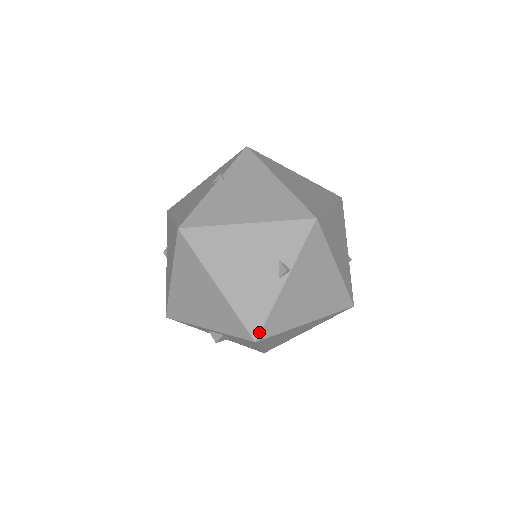
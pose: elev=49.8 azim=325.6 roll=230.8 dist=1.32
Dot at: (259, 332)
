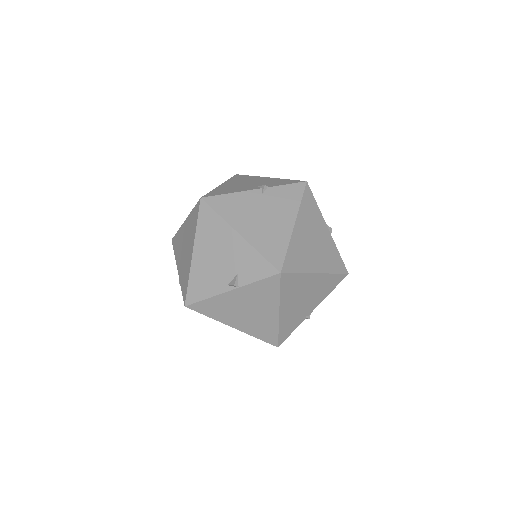
Dot at: (191, 303)
